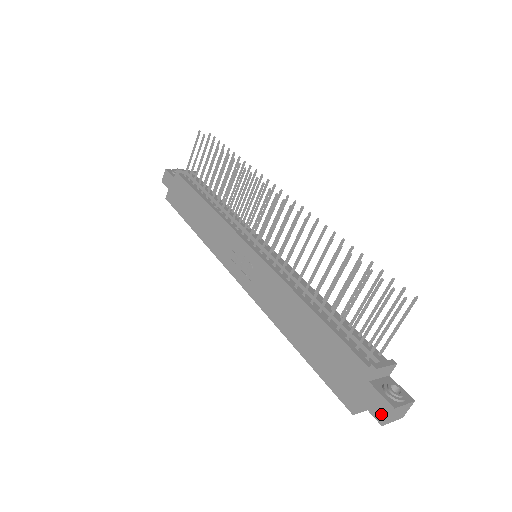
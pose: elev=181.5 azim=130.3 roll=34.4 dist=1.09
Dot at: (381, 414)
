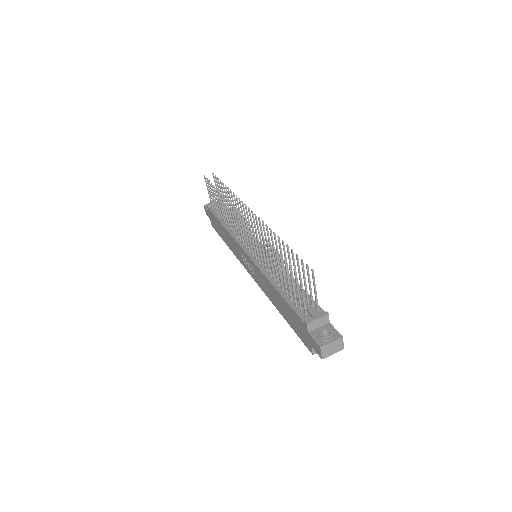
Dot at: (319, 352)
